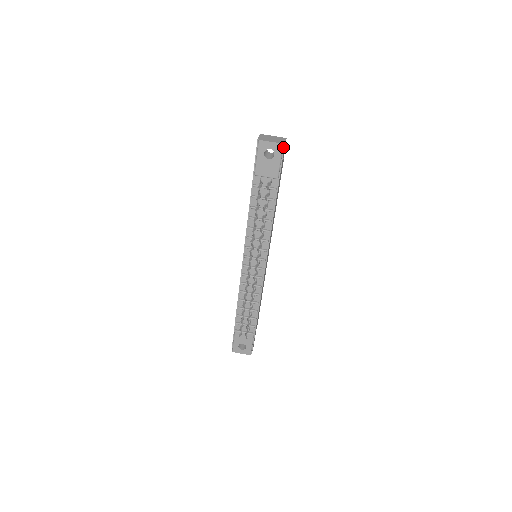
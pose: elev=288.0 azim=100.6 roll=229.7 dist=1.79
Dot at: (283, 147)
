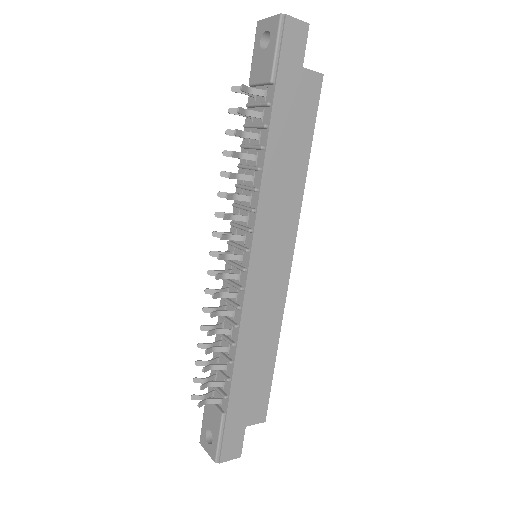
Dot at: (283, 22)
